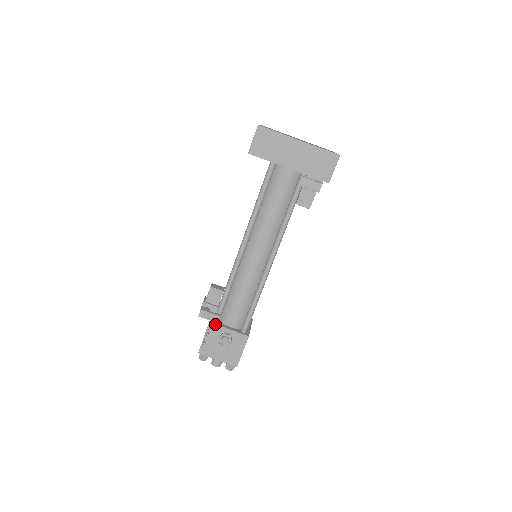
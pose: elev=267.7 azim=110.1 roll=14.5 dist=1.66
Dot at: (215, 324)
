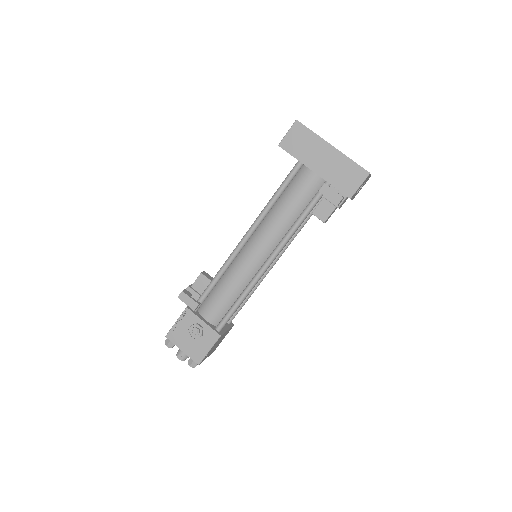
Dot at: (191, 311)
